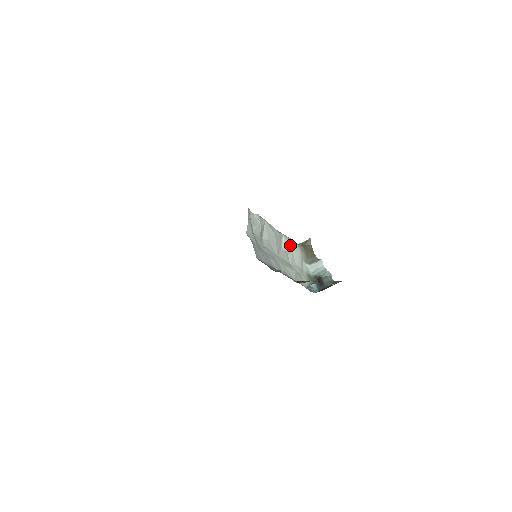
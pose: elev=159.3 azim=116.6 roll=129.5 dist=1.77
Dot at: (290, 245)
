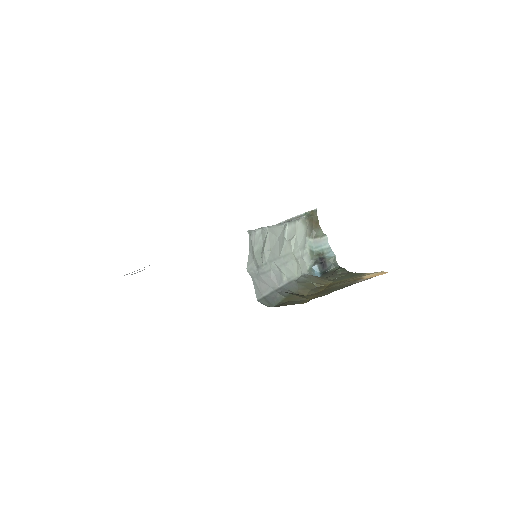
Dot at: (294, 229)
